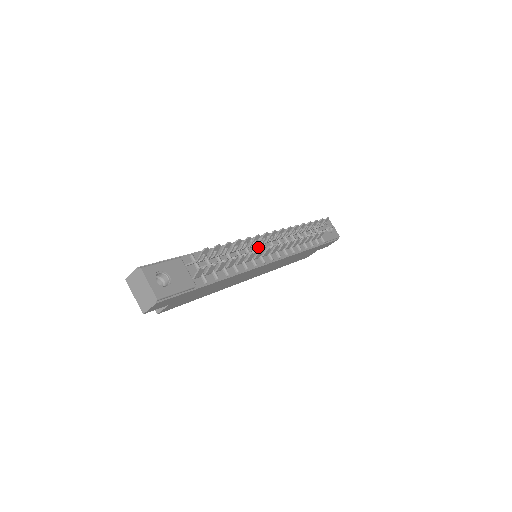
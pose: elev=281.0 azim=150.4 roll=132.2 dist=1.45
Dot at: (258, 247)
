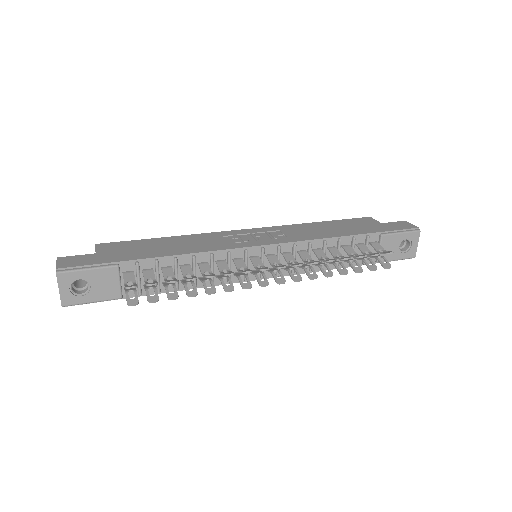
Dot at: (252, 259)
